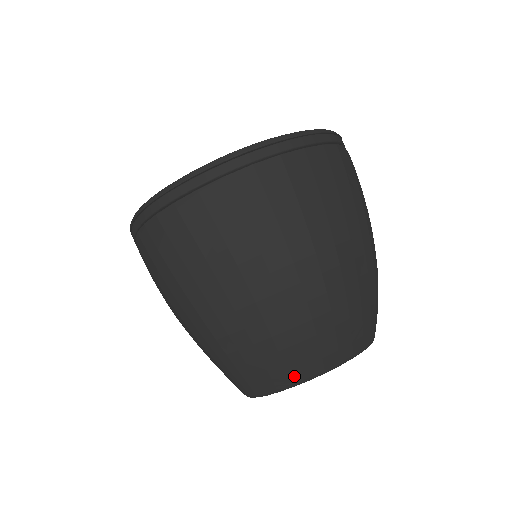
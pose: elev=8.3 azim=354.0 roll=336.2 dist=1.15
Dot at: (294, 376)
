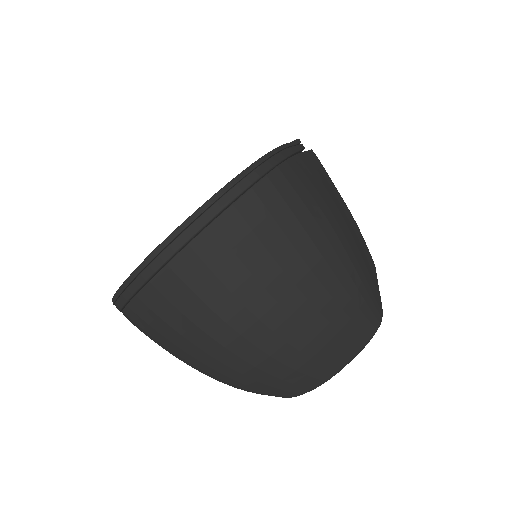
Dot at: (298, 391)
